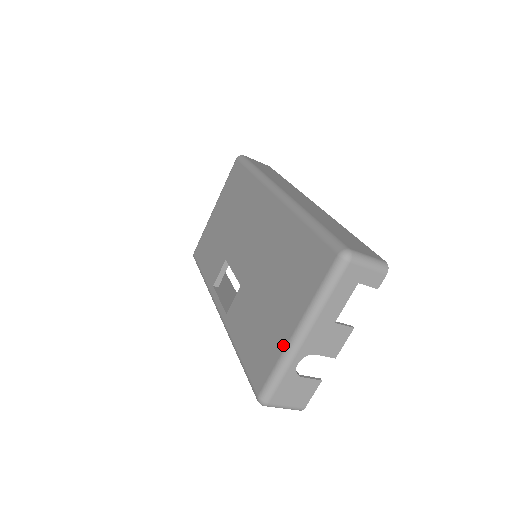
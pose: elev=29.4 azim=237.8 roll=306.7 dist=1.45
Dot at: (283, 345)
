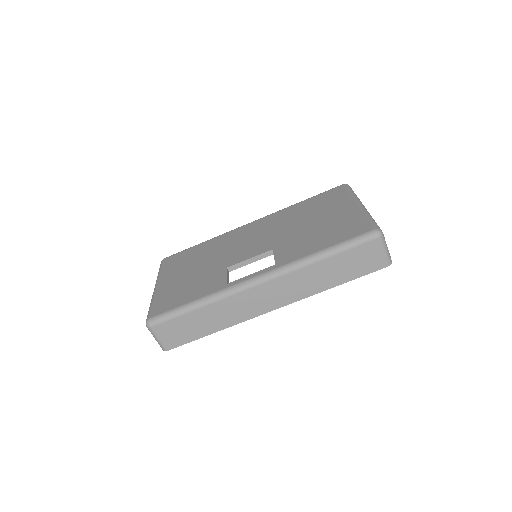
Dot at: (358, 211)
